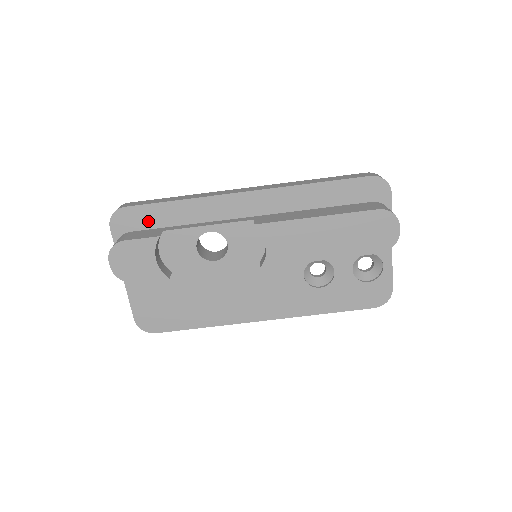
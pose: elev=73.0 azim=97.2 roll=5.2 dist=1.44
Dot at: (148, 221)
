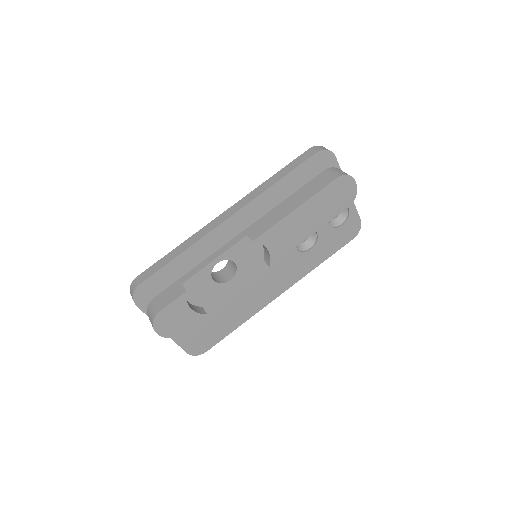
Dot at: (164, 282)
